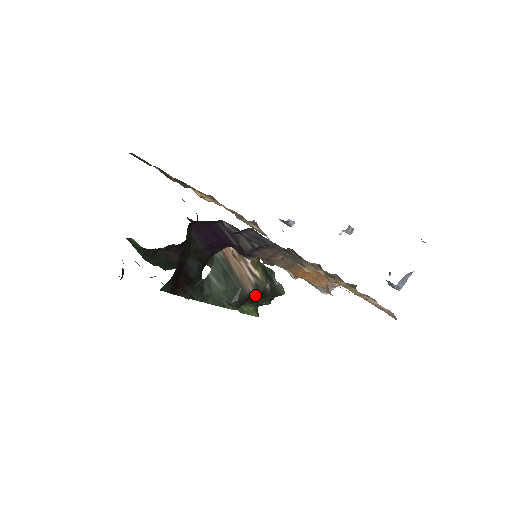
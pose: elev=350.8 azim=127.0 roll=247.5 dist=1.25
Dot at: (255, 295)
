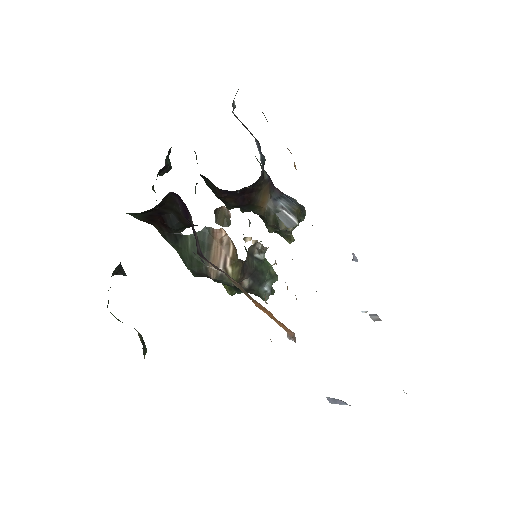
Dot at: (219, 281)
